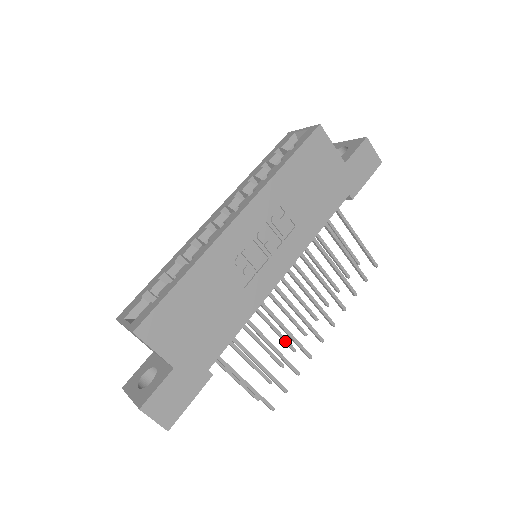
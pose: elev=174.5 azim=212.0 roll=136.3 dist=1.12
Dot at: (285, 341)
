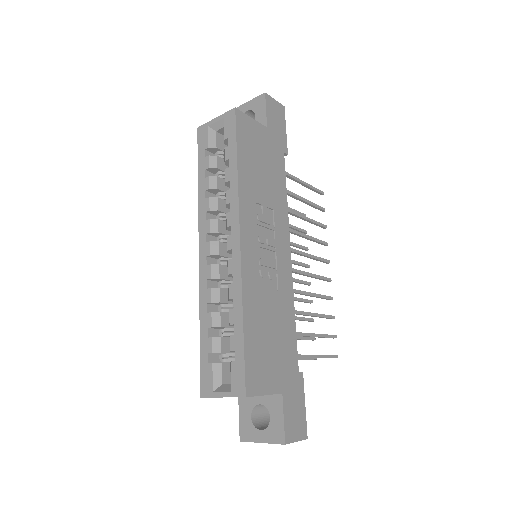
Dot at: (304, 301)
